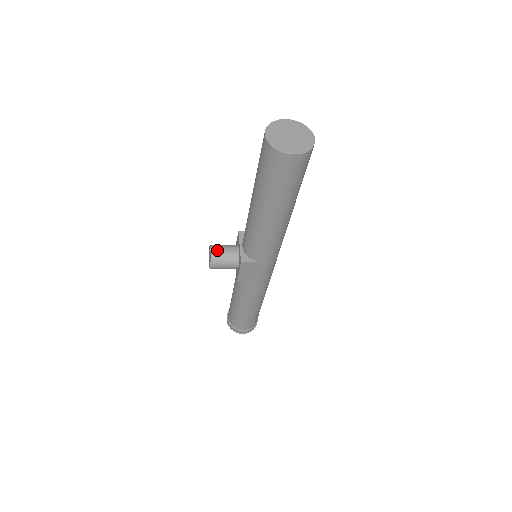
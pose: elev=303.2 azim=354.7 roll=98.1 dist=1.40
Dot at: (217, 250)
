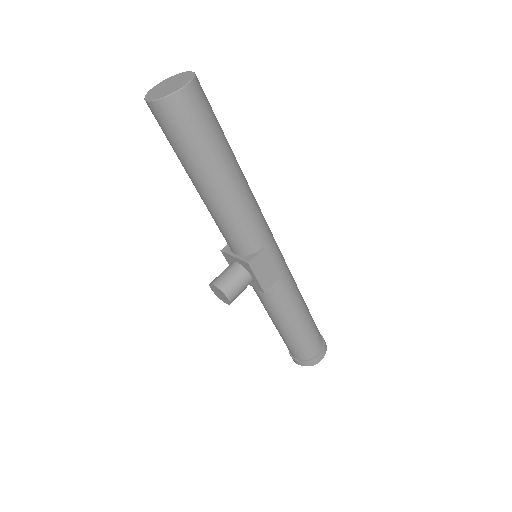
Dot at: (219, 279)
